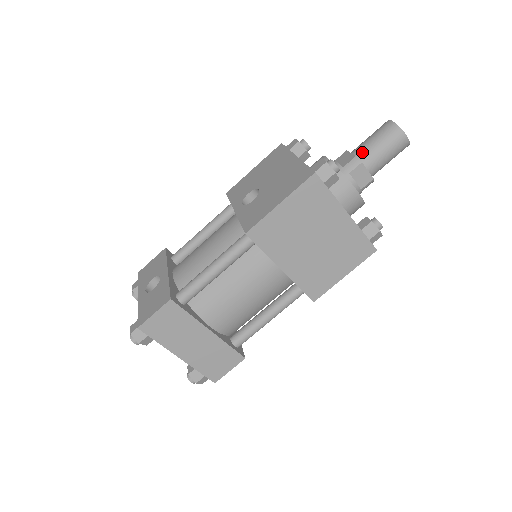
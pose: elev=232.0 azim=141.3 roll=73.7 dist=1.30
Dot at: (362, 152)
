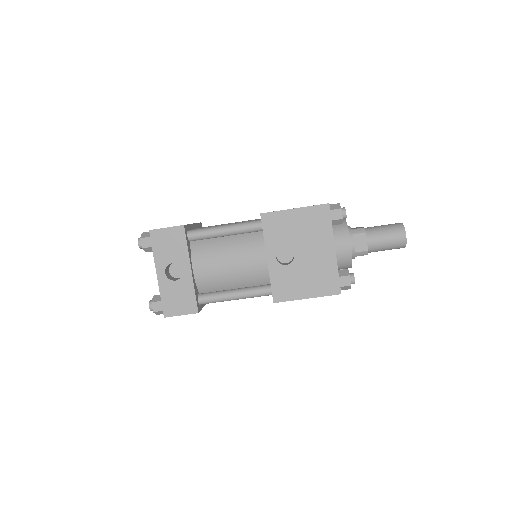
Dot at: (373, 247)
